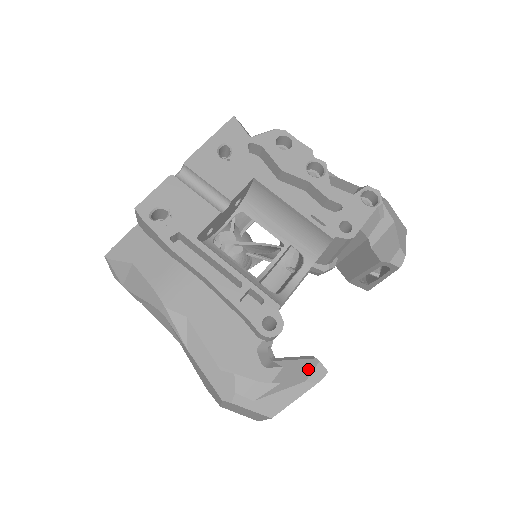
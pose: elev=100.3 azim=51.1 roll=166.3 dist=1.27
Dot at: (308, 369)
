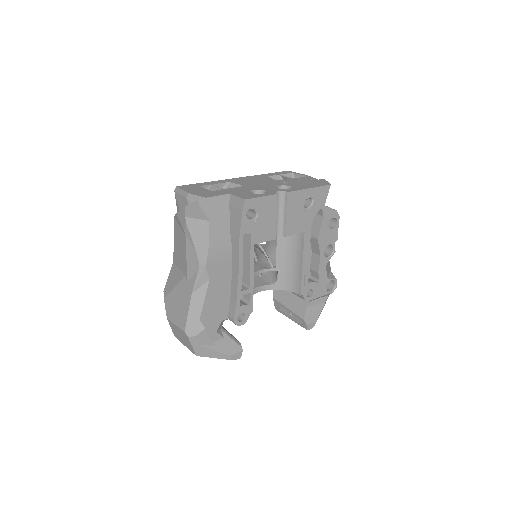
Dot at: (235, 350)
